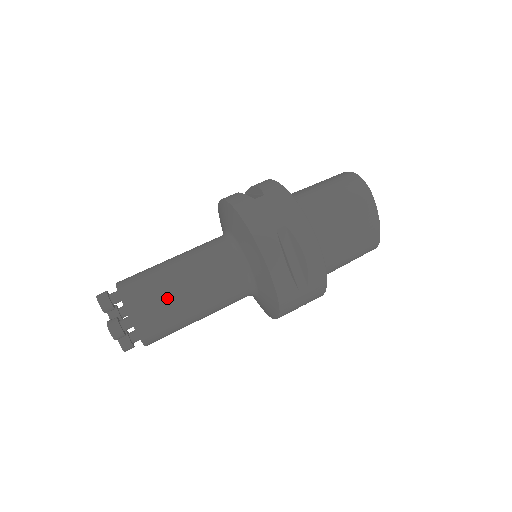
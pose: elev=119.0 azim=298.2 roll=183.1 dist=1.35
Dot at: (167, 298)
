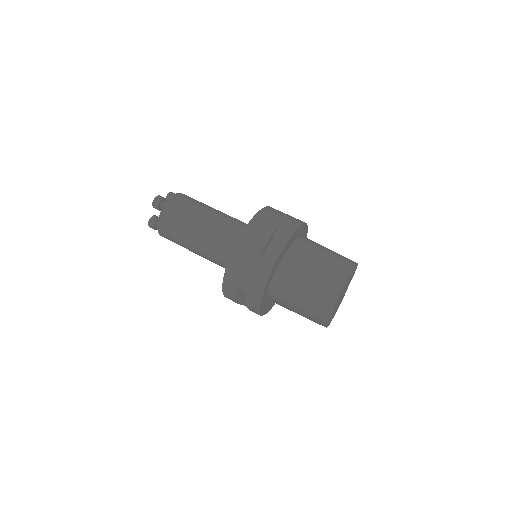
Dot at: (180, 241)
